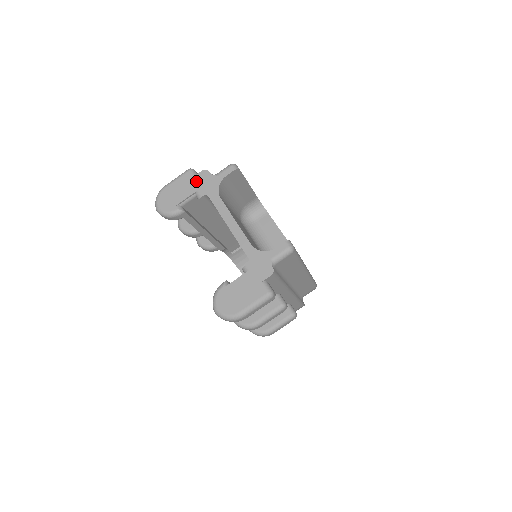
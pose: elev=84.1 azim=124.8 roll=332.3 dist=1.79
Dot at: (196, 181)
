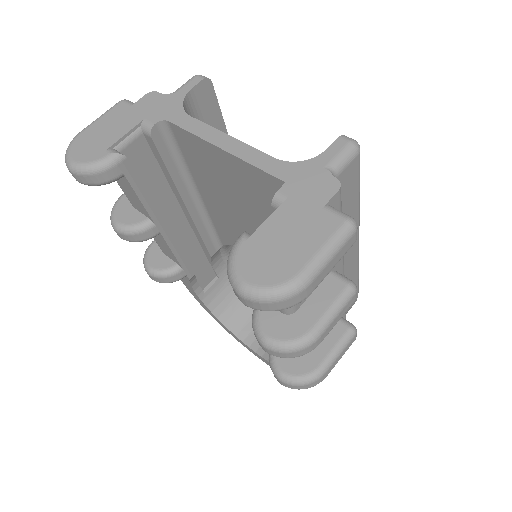
Dot at: (138, 109)
